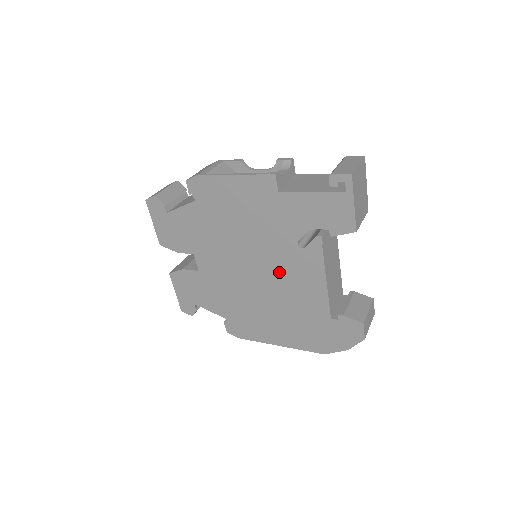
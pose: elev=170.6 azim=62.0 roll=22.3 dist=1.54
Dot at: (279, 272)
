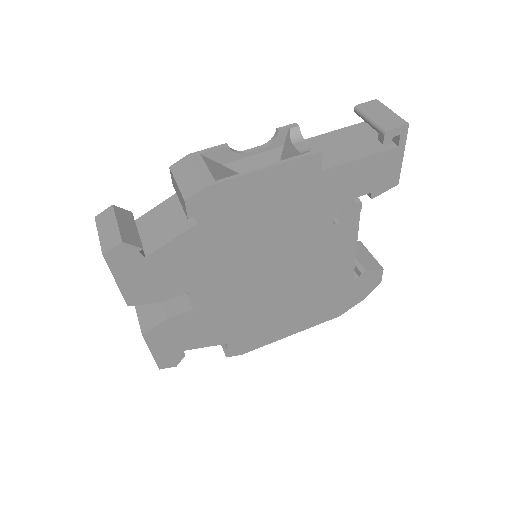
Dot at: (305, 261)
